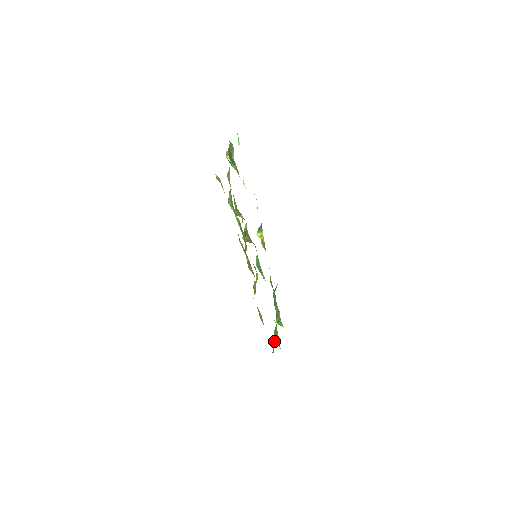
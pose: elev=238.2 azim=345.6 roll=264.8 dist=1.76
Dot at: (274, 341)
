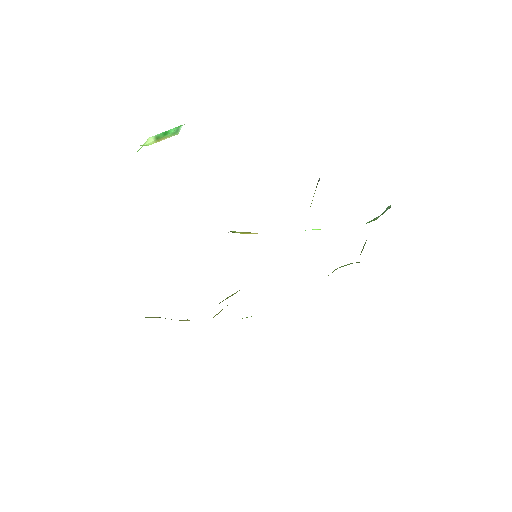
Dot at: occluded
